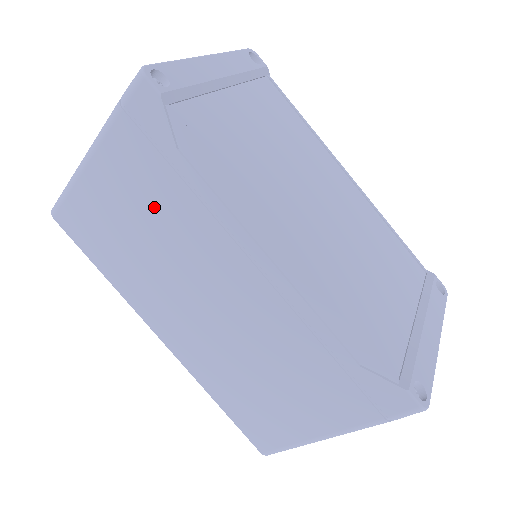
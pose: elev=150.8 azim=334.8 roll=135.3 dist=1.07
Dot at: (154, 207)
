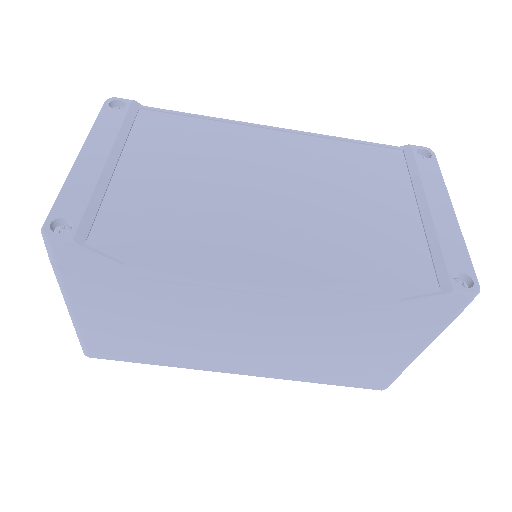
Dot at: (148, 308)
